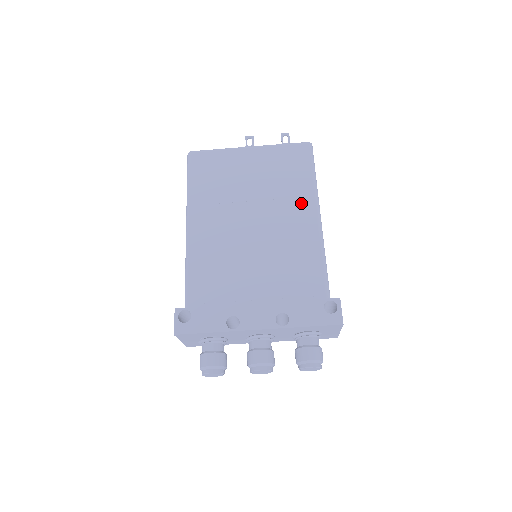
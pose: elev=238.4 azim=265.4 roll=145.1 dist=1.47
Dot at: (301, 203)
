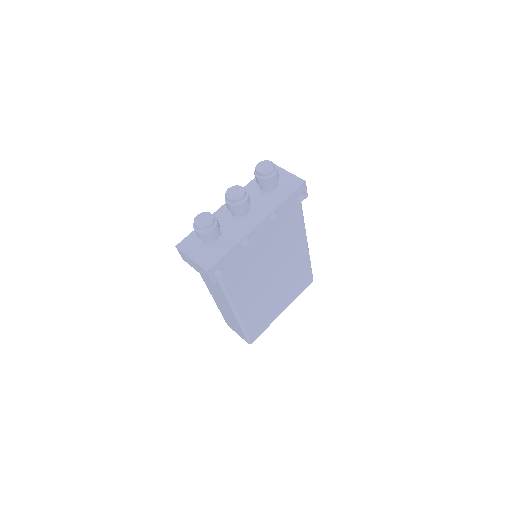
Dot at: occluded
